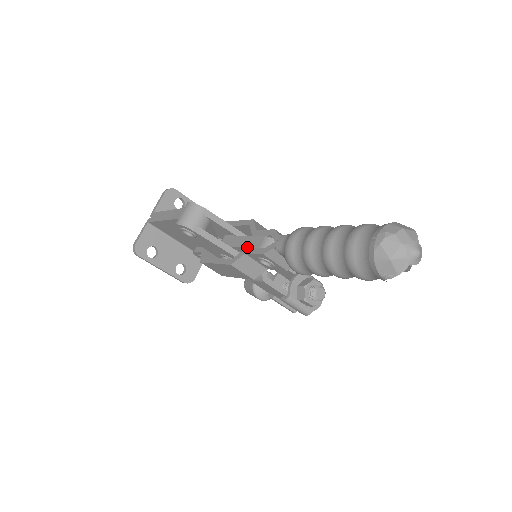
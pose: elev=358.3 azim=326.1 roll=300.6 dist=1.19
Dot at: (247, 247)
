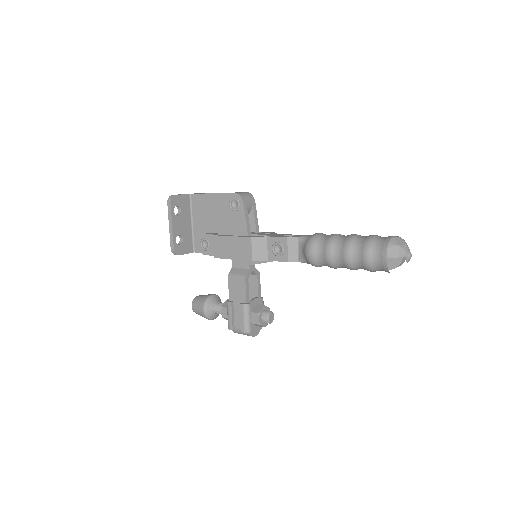
Dot at: (269, 235)
